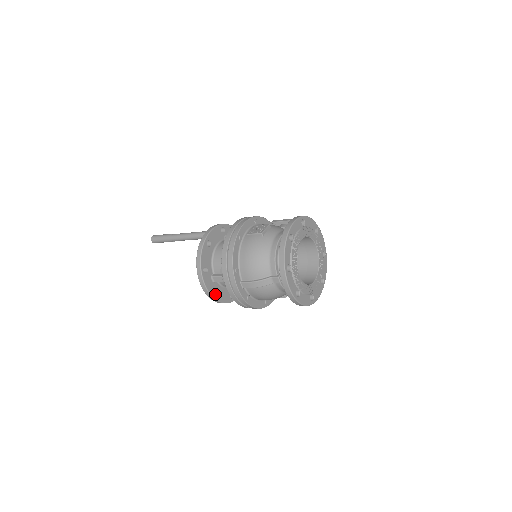
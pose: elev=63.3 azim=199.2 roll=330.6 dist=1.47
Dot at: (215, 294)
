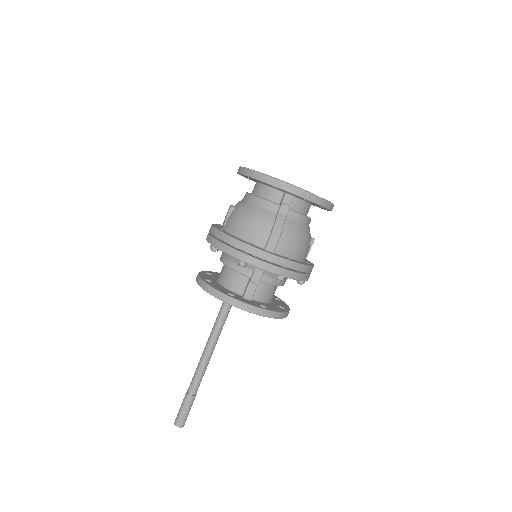
Dot at: occluded
